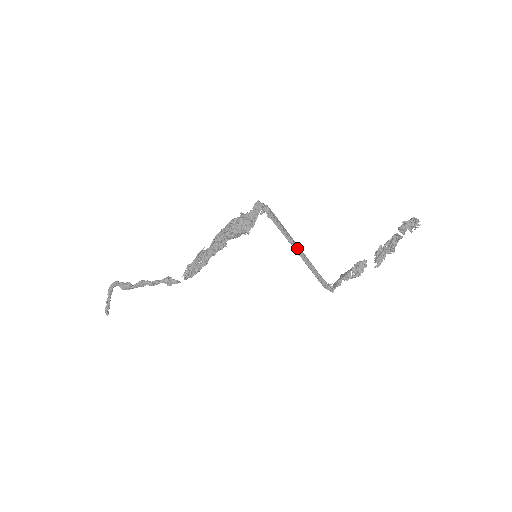
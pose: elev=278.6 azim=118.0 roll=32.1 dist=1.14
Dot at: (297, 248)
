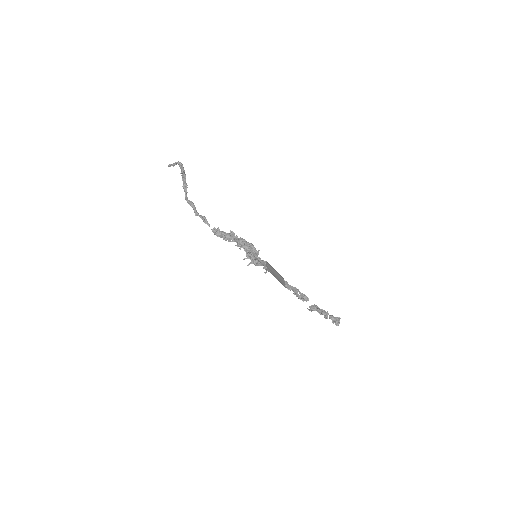
Dot at: (276, 277)
